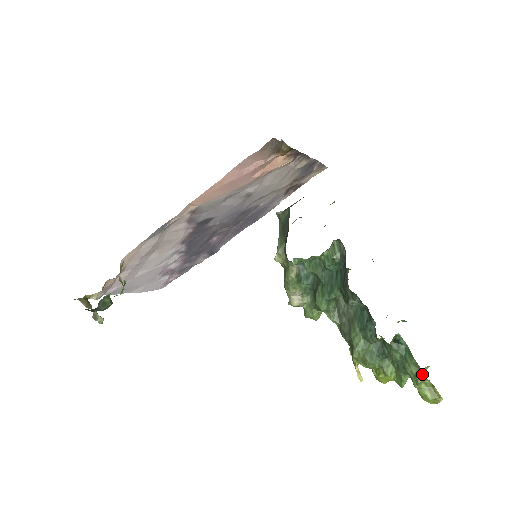
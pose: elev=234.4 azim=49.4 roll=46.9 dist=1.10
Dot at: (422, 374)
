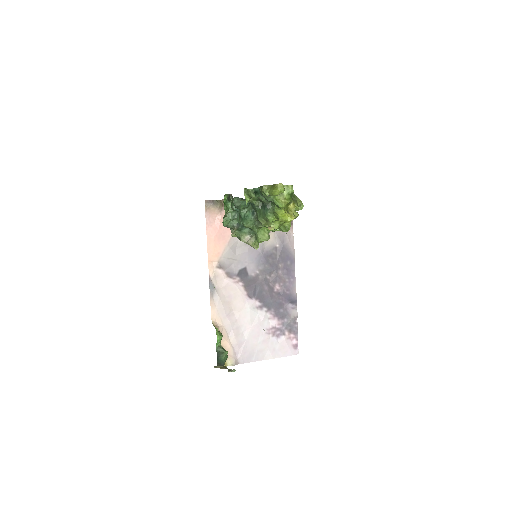
Dot at: (263, 187)
